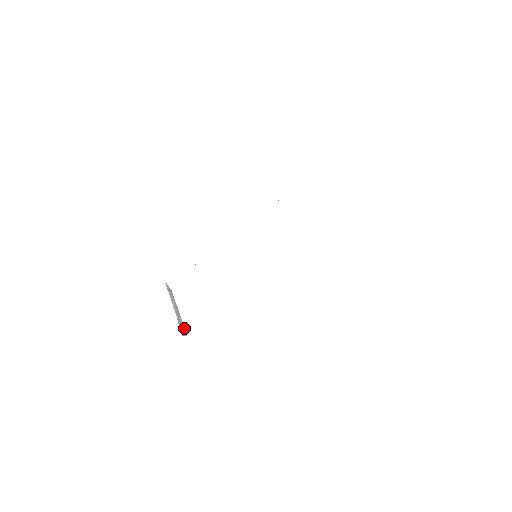
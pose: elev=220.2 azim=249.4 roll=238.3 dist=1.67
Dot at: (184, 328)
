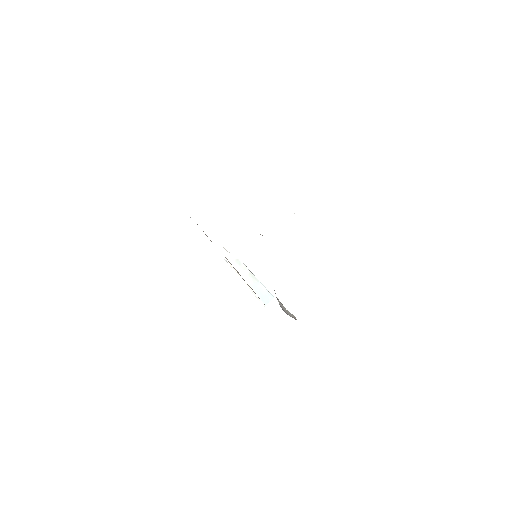
Dot at: (268, 291)
